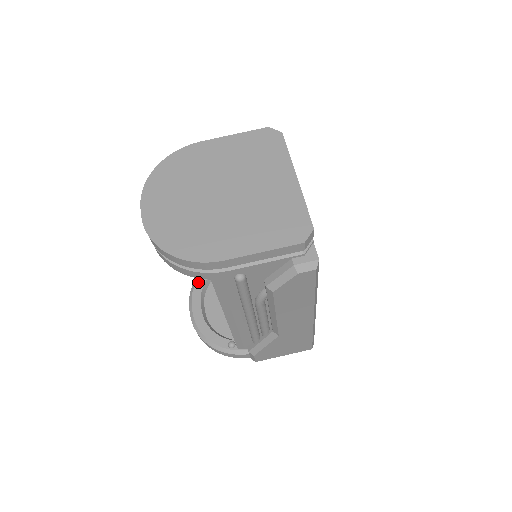
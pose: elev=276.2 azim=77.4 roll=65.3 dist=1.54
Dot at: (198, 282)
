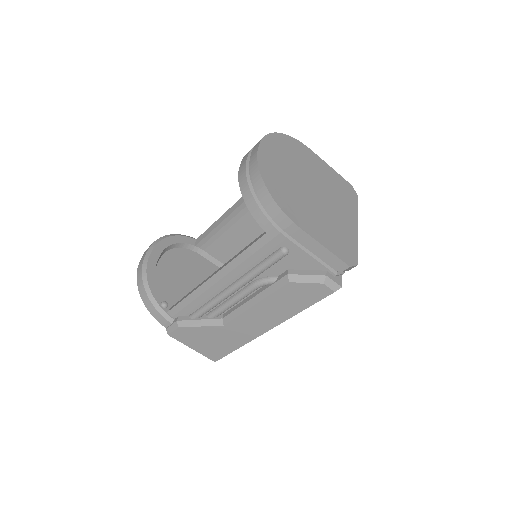
Dot at: (169, 239)
